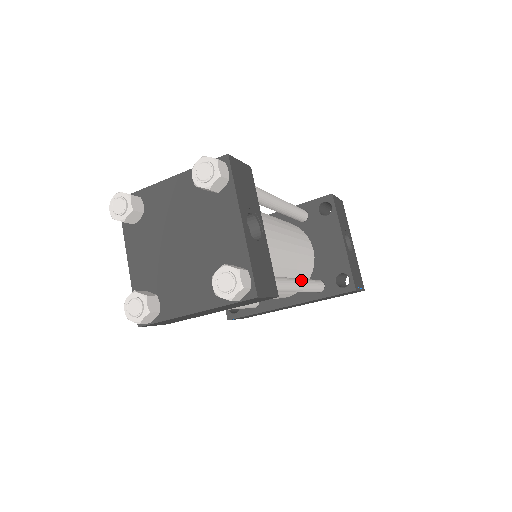
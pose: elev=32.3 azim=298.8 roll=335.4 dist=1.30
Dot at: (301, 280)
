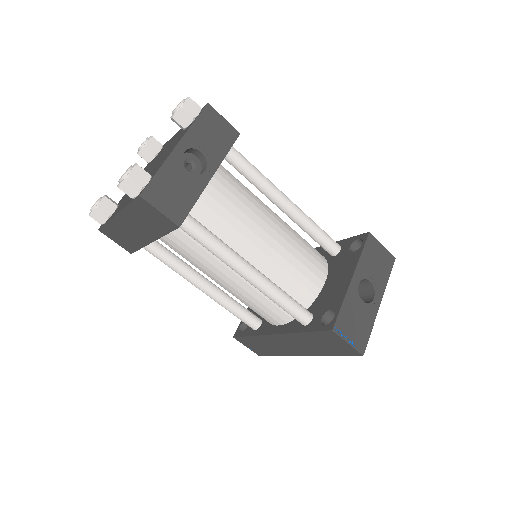
Dot at: (260, 273)
